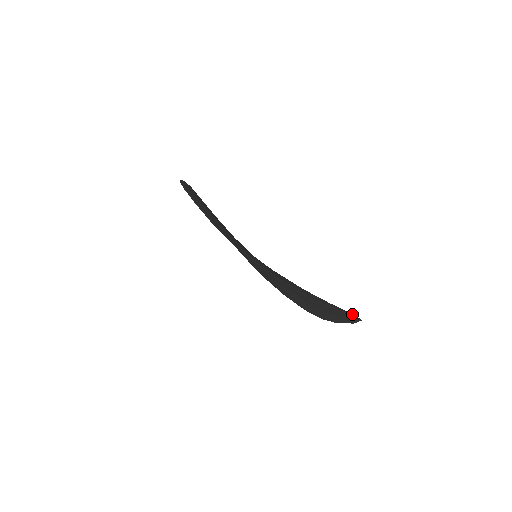
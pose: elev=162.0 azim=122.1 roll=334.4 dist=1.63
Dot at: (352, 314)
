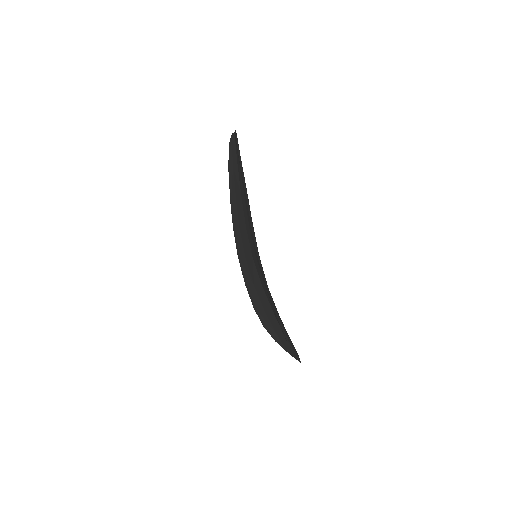
Dot at: occluded
